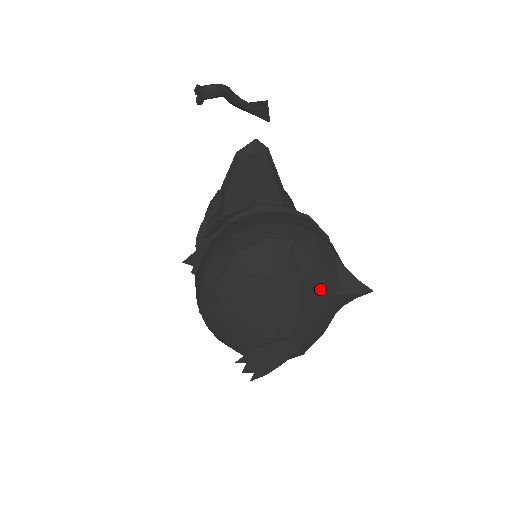
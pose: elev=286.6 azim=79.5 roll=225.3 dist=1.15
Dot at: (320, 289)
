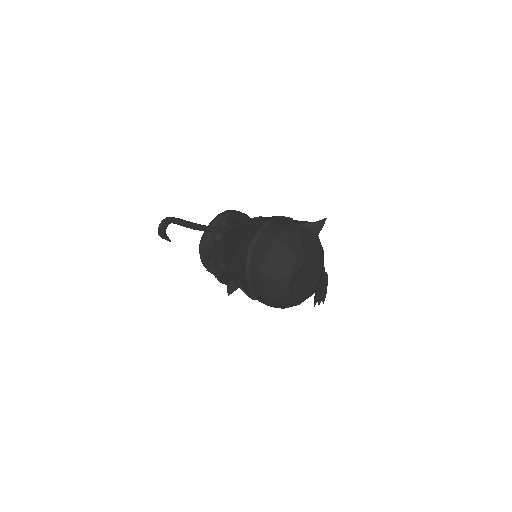
Dot at: (311, 245)
